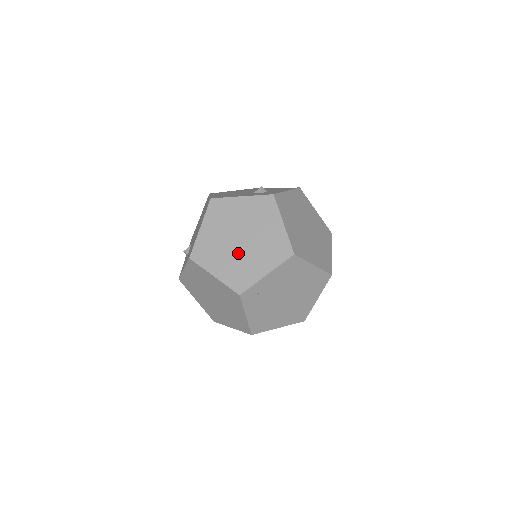
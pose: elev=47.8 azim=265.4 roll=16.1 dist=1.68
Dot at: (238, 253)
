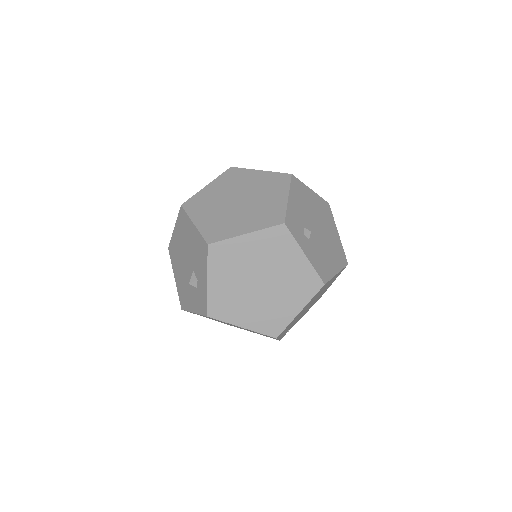
Dot at: occluded
